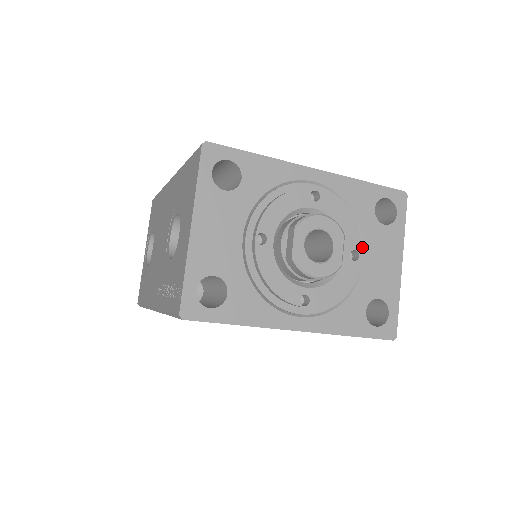
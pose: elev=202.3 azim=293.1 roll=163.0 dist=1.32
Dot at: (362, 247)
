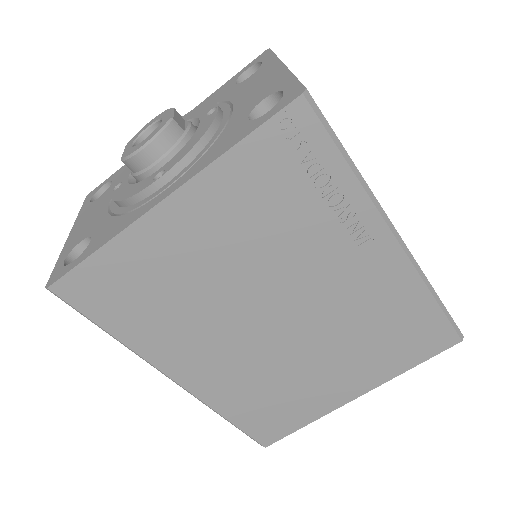
Dot at: (230, 105)
